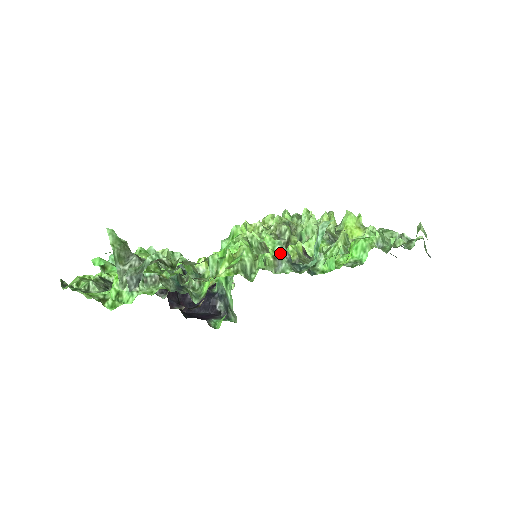
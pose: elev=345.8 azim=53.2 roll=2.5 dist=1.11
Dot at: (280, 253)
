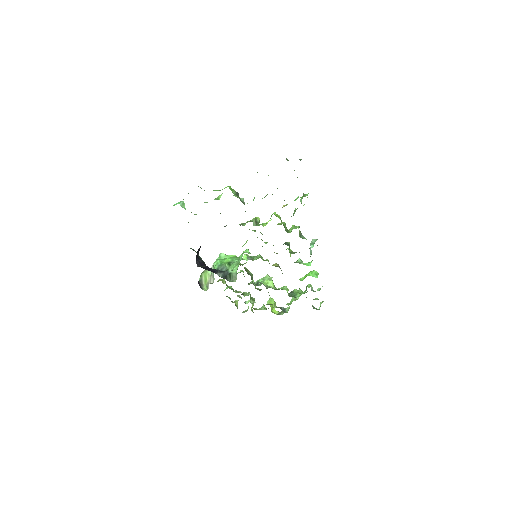
Dot at: occluded
